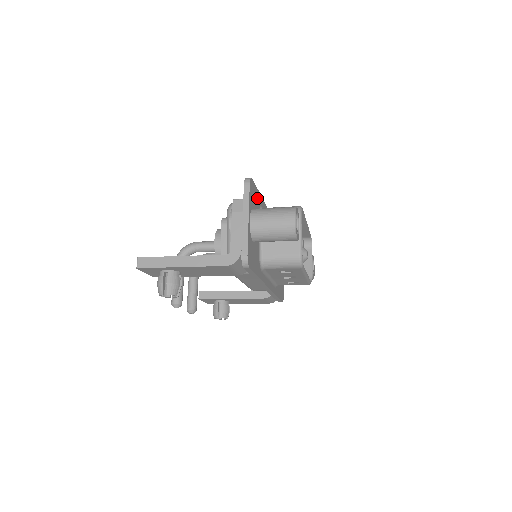
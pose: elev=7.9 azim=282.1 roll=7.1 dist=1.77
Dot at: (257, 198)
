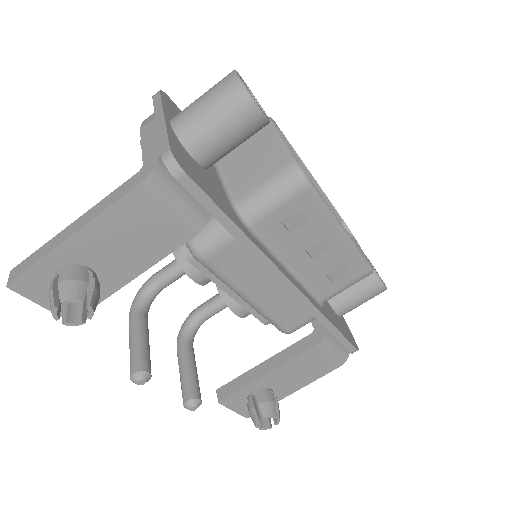
Dot at: occluded
